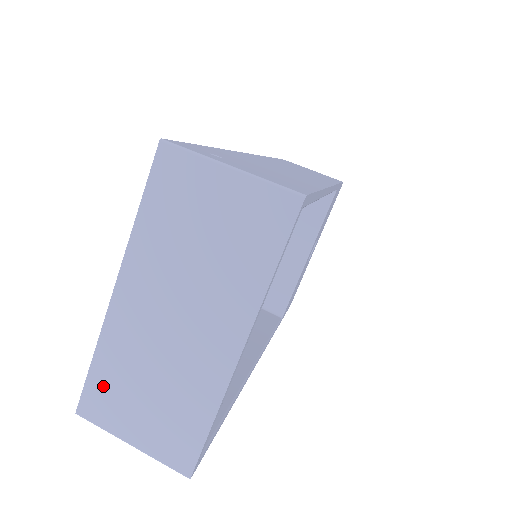
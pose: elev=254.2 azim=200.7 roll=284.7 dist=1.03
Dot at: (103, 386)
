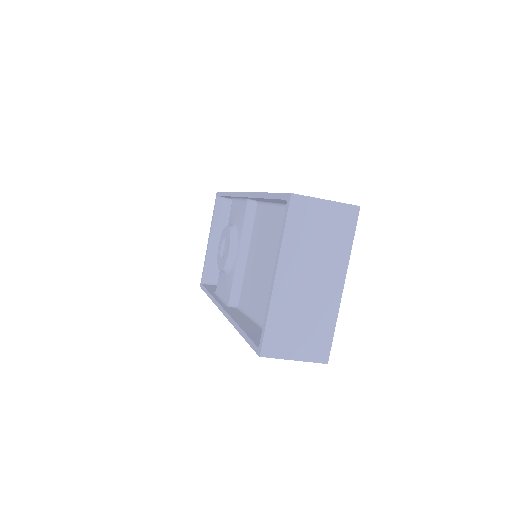
Dot at: (275, 333)
